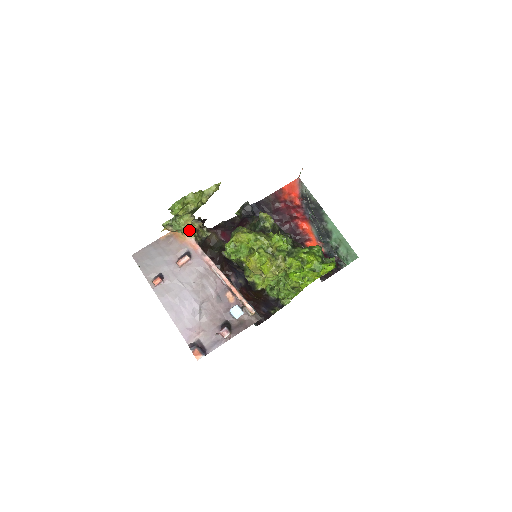
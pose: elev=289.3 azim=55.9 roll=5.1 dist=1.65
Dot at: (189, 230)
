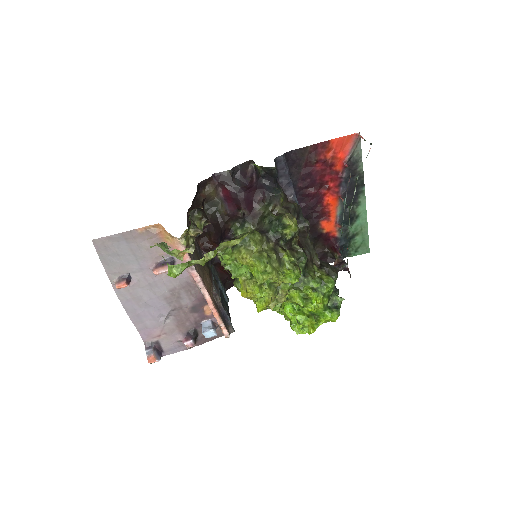
Dot at: (182, 258)
